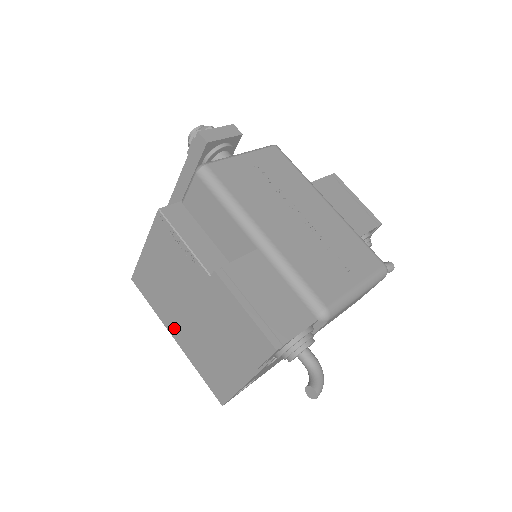
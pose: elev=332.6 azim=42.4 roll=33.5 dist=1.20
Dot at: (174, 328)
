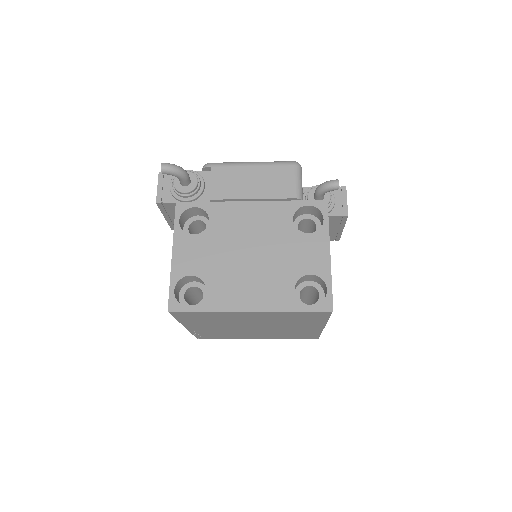
Dot at: occluded
